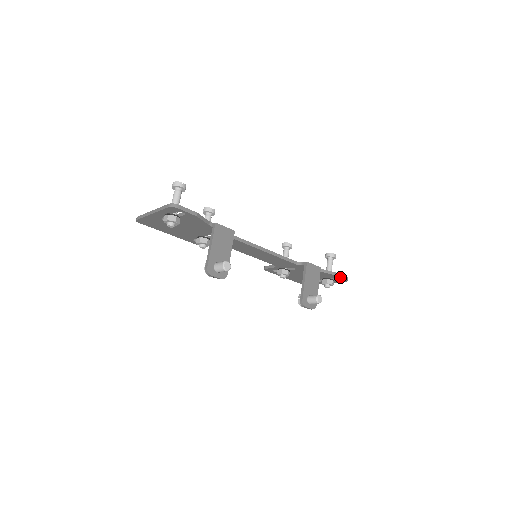
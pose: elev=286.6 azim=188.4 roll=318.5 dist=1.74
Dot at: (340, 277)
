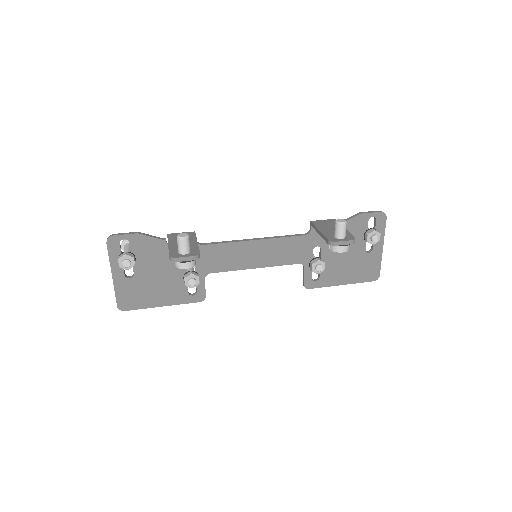
Dot at: (369, 214)
